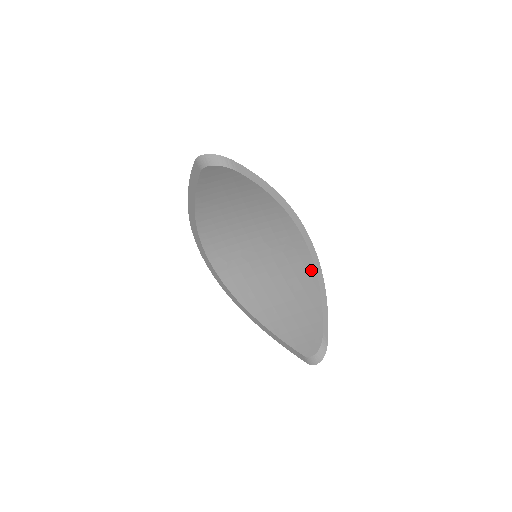
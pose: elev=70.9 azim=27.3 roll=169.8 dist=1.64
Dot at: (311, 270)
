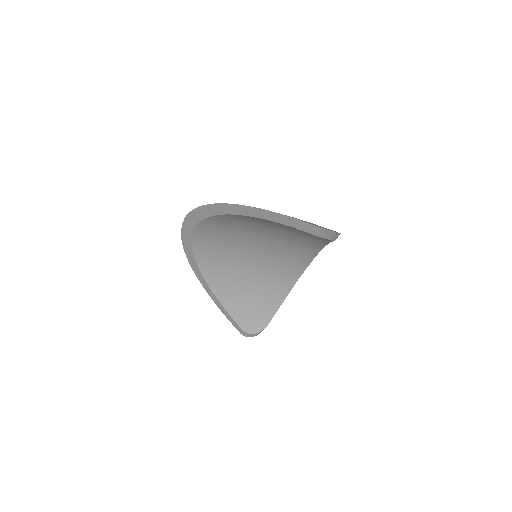
Dot at: (292, 280)
